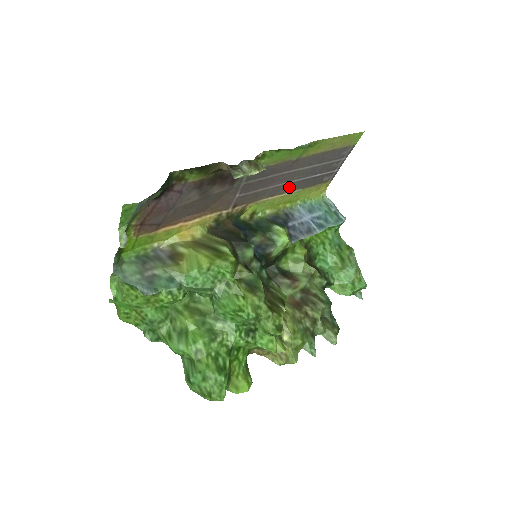
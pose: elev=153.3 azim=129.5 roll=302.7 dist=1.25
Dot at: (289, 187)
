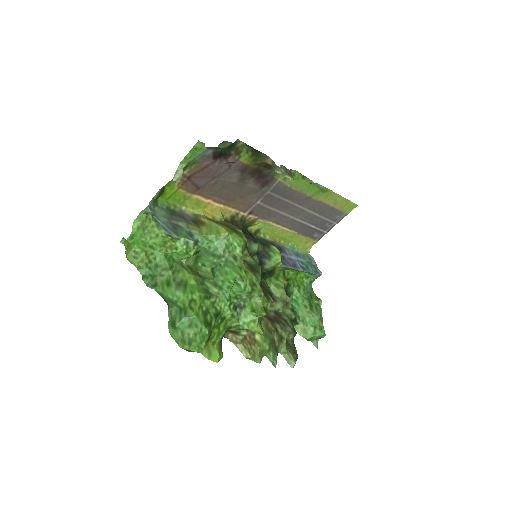
Dot at: (291, 223)
